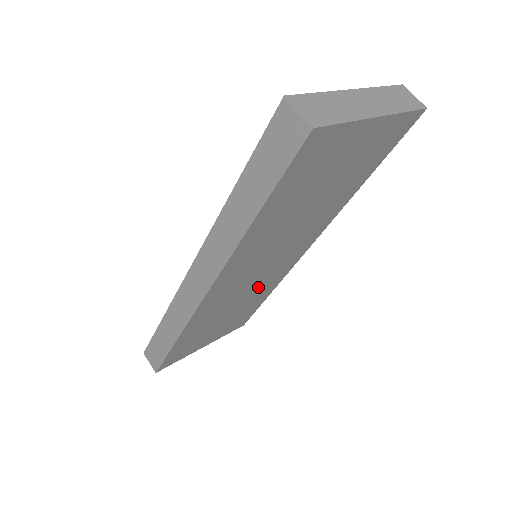
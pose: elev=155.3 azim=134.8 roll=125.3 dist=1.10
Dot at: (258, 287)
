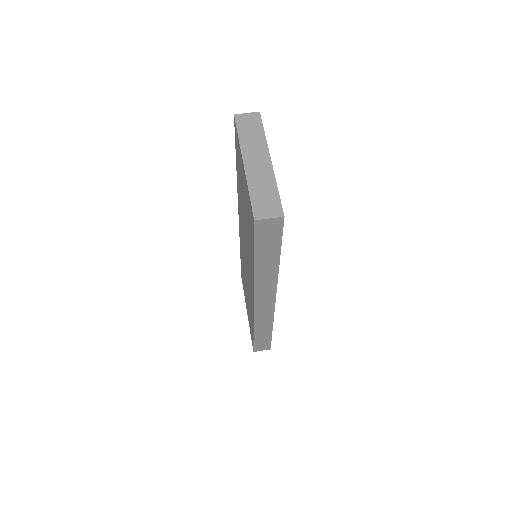
Dot at: occluded
